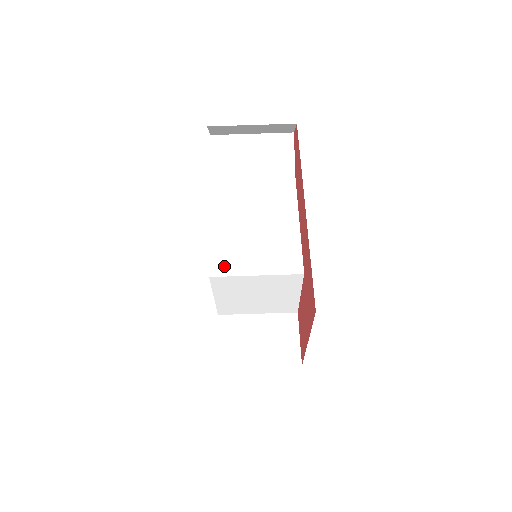
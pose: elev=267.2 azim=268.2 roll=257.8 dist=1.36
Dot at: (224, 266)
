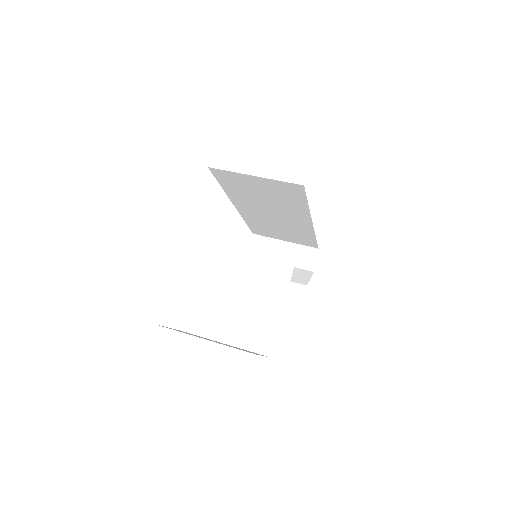
Dot at: occluded
